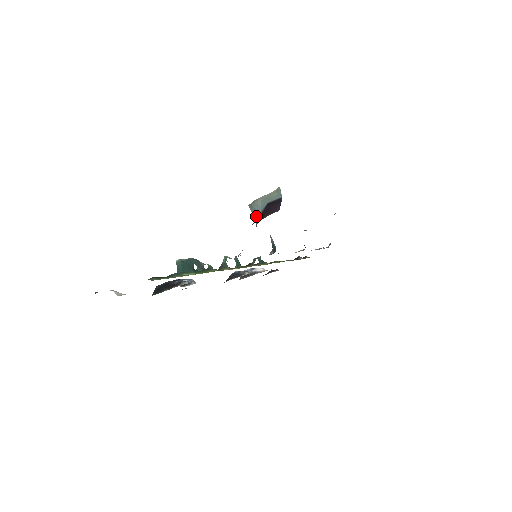
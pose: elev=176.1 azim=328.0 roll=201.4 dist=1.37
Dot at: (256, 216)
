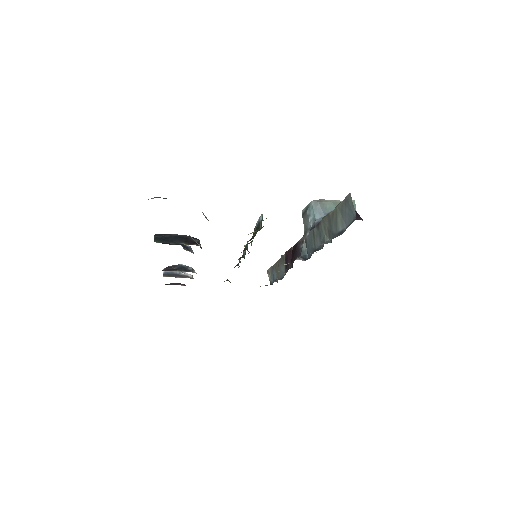
Dot at: (319, 215)
